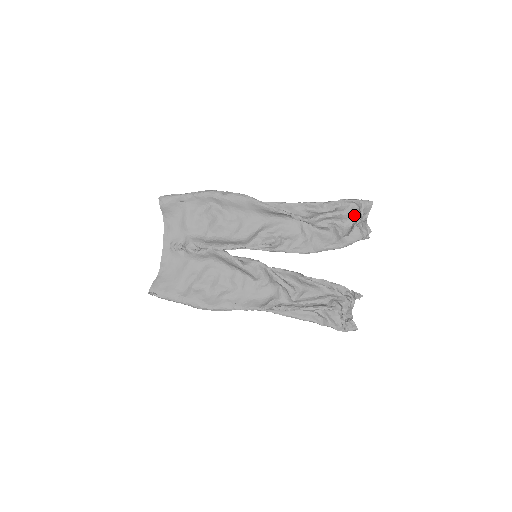
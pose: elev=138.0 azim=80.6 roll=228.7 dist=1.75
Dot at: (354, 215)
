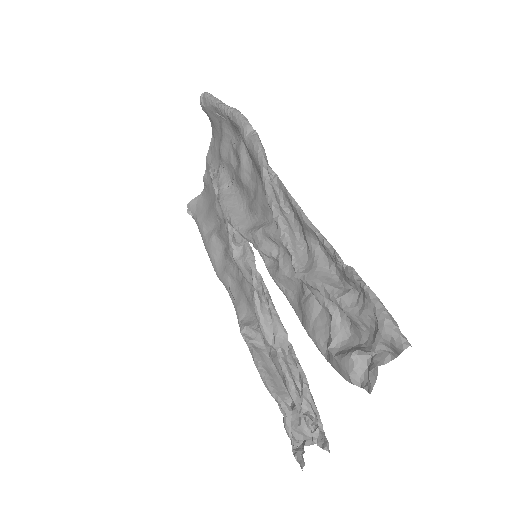
Dot at: (372, 331)
